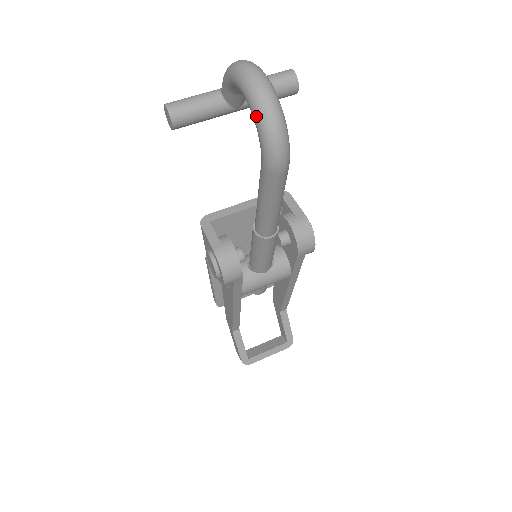
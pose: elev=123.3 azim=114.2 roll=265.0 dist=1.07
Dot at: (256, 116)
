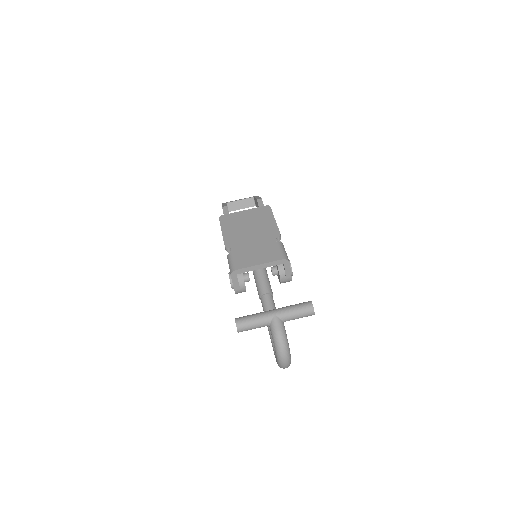
Dot at: occluded
